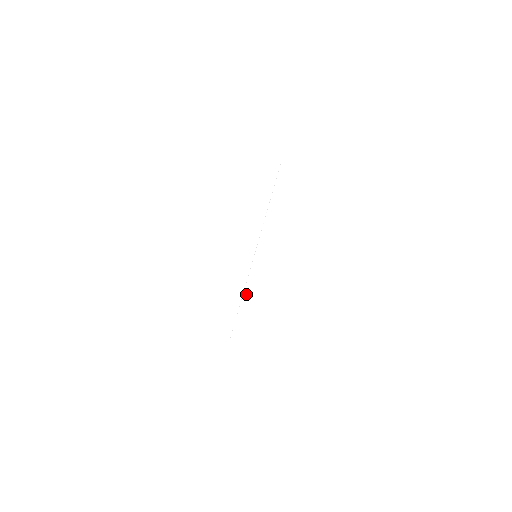
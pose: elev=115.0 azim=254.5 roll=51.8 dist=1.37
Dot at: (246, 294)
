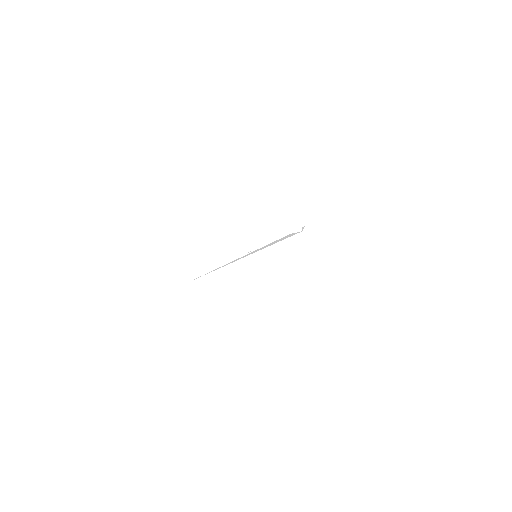
Dot at: occluded
